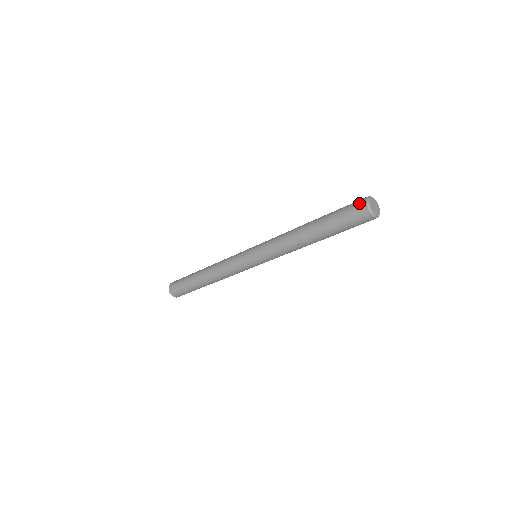
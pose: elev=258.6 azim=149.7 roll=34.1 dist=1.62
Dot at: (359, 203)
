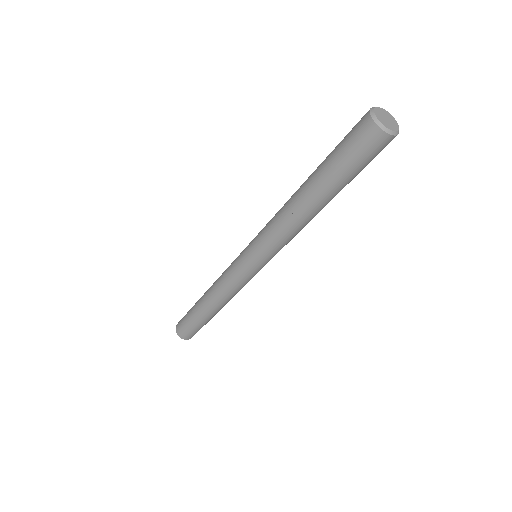
Dot at: occluded
